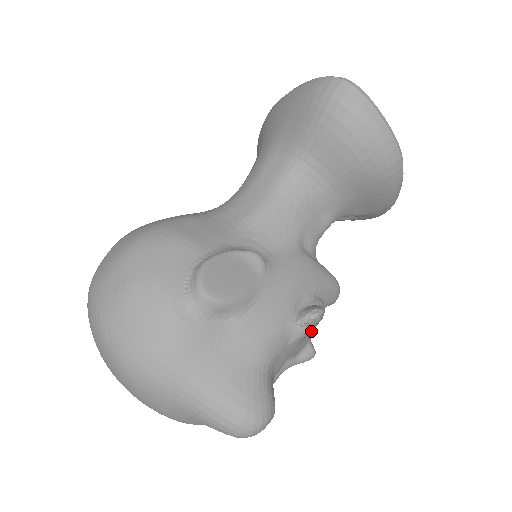
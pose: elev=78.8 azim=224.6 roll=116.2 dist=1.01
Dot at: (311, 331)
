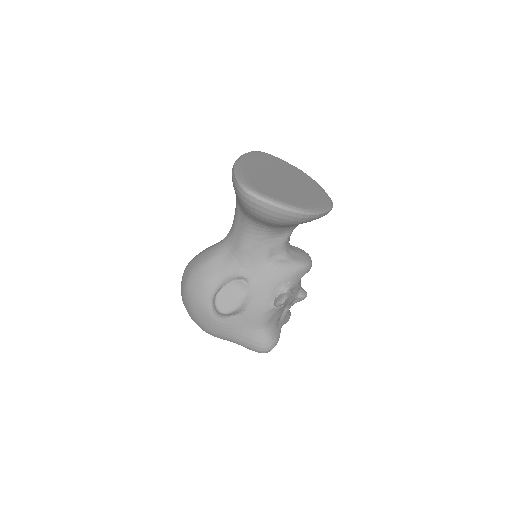
Dot at: (294, 294)
